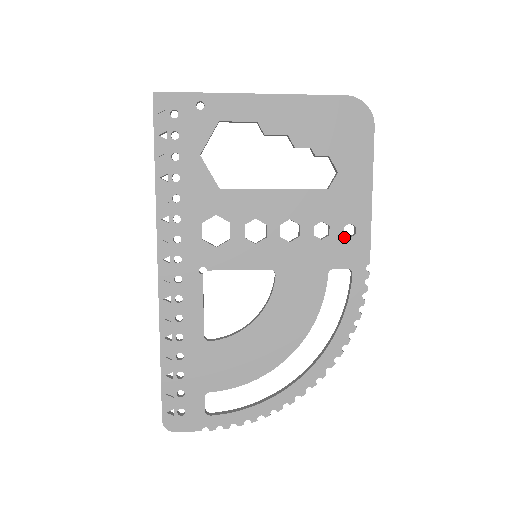
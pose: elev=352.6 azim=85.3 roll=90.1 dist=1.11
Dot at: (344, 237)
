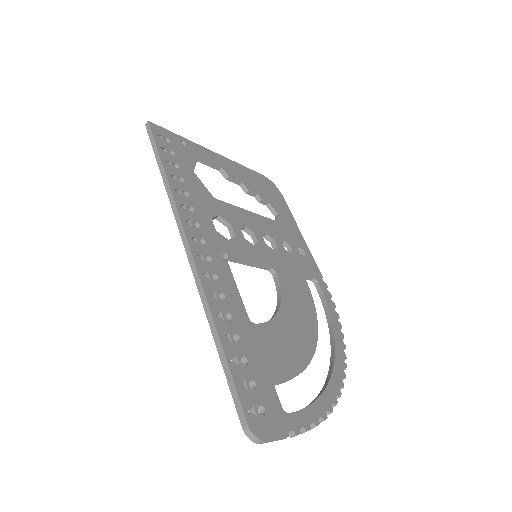
Dot at: (301, 255)
